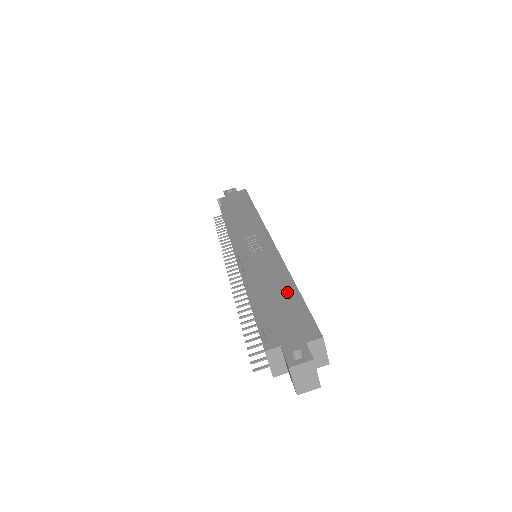
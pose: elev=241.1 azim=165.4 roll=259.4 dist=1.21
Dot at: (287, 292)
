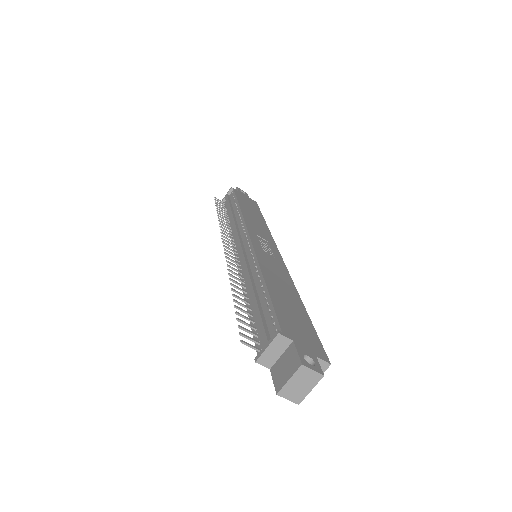
Dot at: (297, 304)
